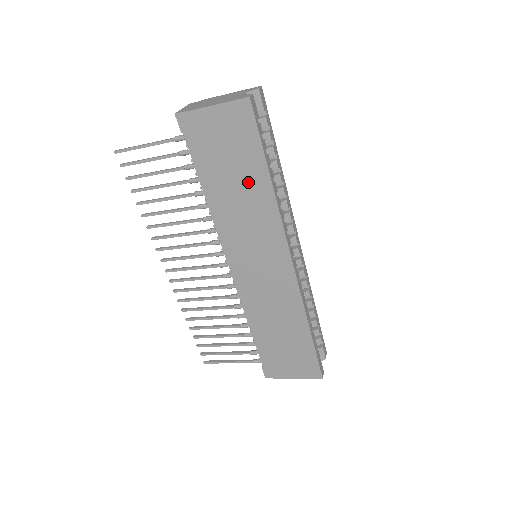
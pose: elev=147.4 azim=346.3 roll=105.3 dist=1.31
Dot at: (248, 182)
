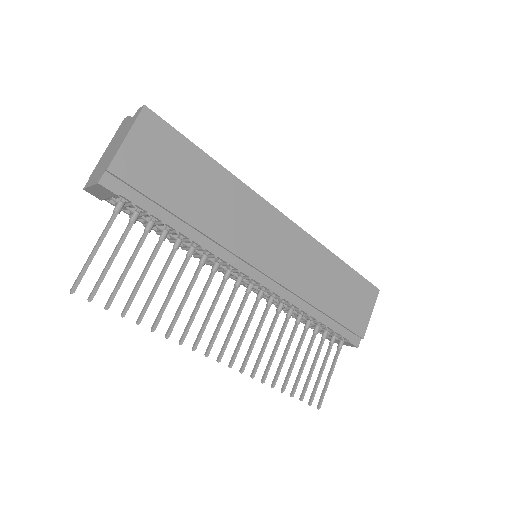
Dot at: (205, 182)
